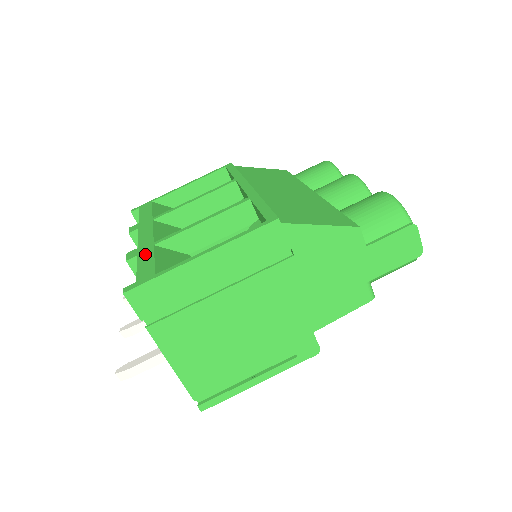
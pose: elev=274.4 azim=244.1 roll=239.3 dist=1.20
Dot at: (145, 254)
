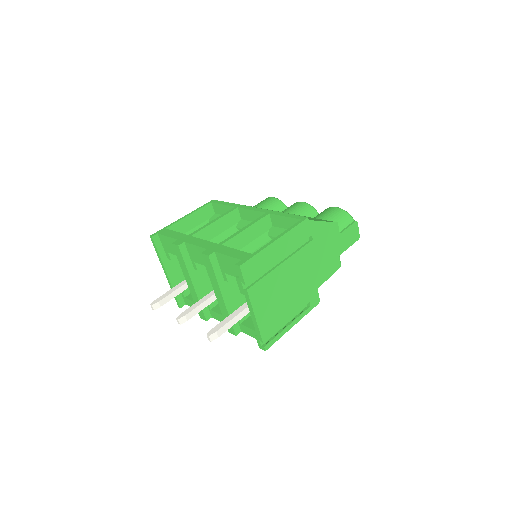
Dot at: (222, 249)
